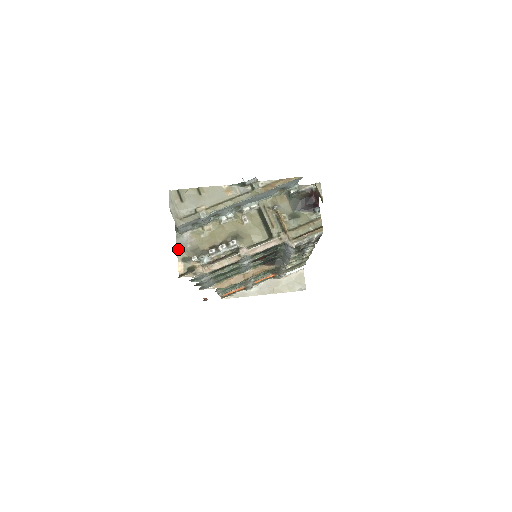
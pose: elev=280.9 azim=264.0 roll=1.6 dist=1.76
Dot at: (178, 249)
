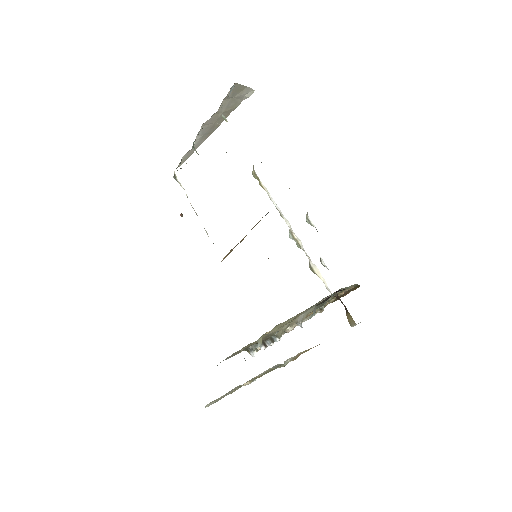
Dot at: occluded
